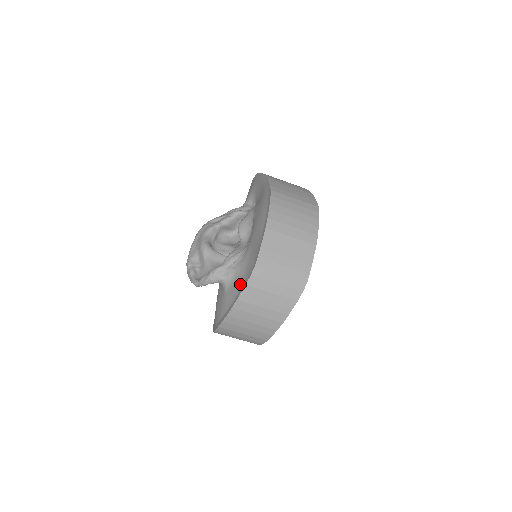
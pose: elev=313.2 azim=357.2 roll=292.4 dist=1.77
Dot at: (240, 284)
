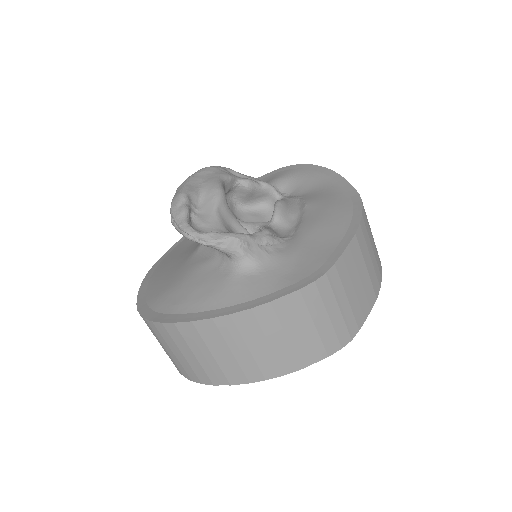
Dot at: (279, 282)
